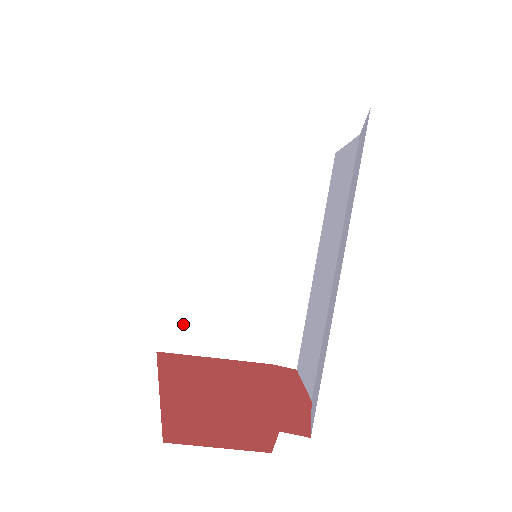
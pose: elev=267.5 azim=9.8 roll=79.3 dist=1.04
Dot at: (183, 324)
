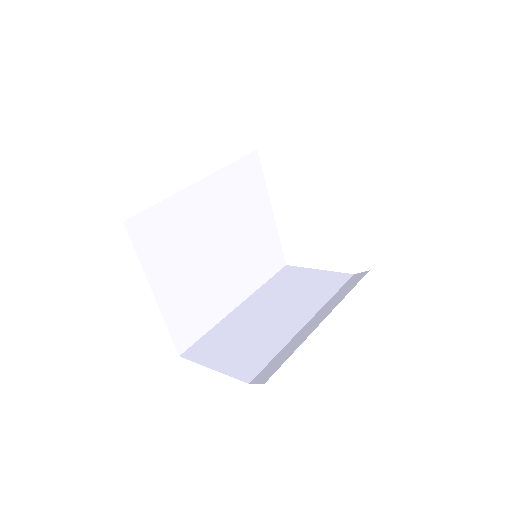
Dot at: (208, 345)
